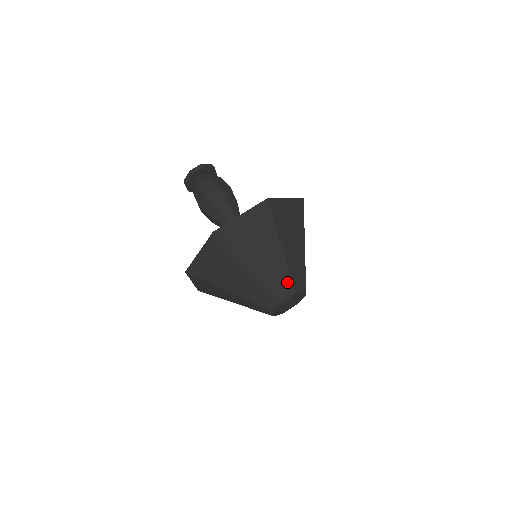
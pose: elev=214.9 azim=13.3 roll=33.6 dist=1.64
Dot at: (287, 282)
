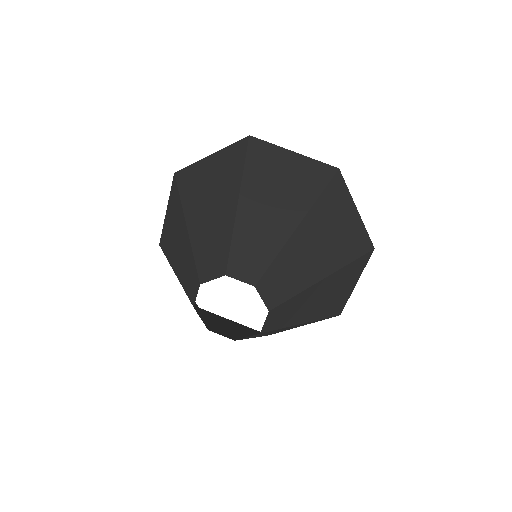
Dot at: (260, 262)
